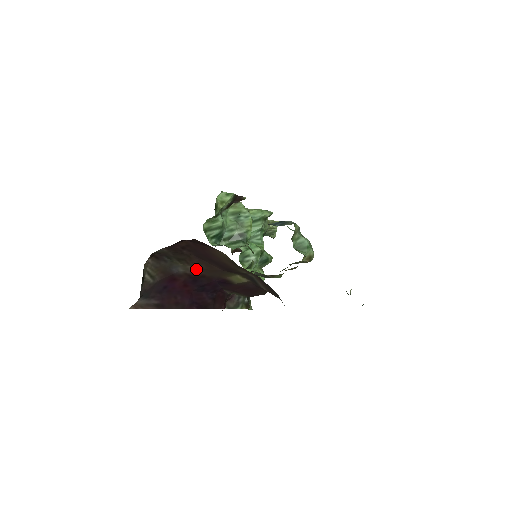
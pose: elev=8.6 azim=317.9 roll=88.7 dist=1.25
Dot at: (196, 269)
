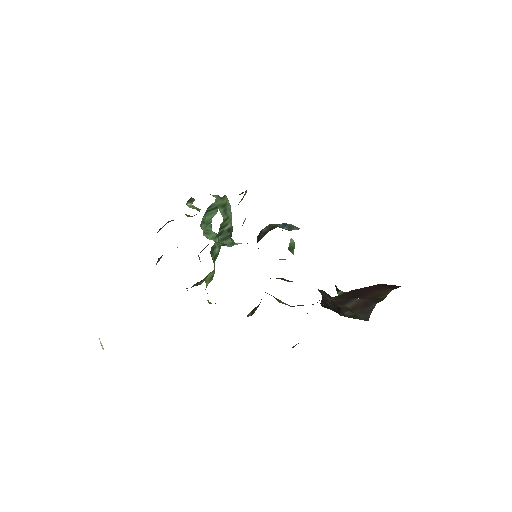
Dot at: (332, 299)
